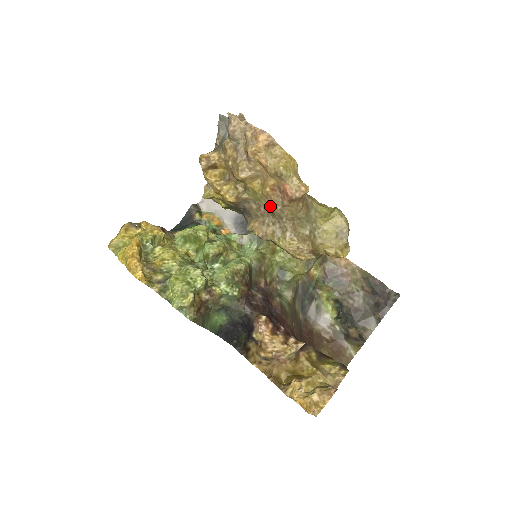
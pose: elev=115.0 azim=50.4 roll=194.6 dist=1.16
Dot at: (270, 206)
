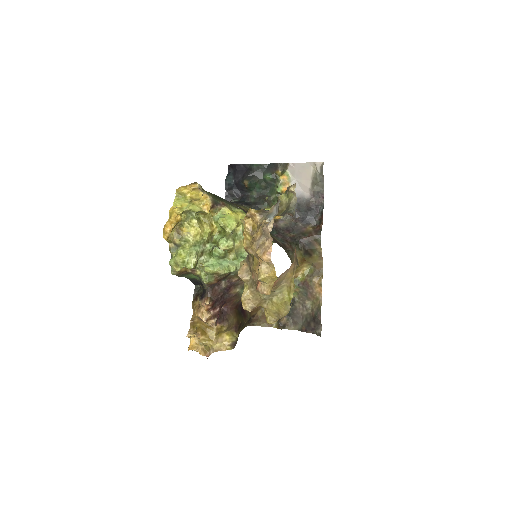
Dot at: (252, 274)
